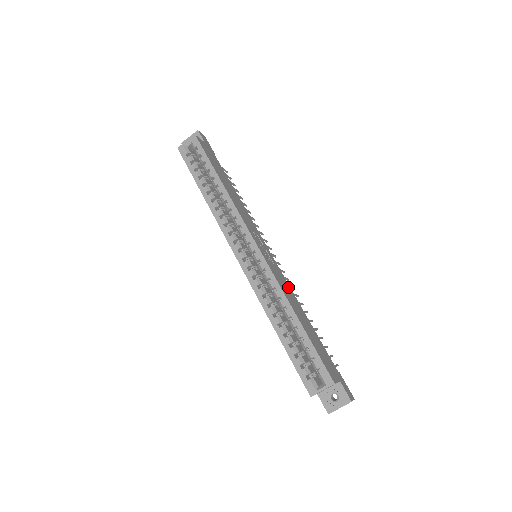
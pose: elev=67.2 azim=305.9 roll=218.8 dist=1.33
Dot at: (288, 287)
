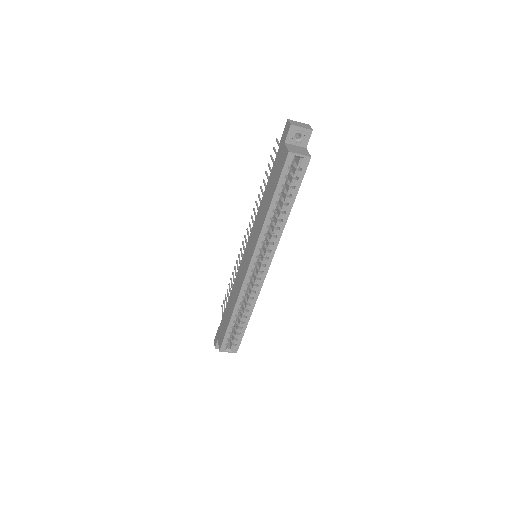
Dot at: occluded
